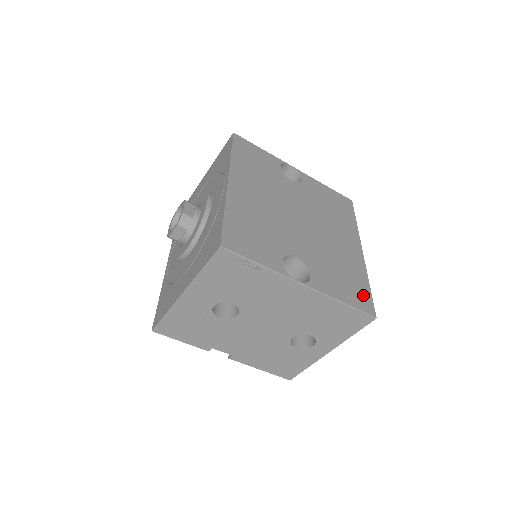
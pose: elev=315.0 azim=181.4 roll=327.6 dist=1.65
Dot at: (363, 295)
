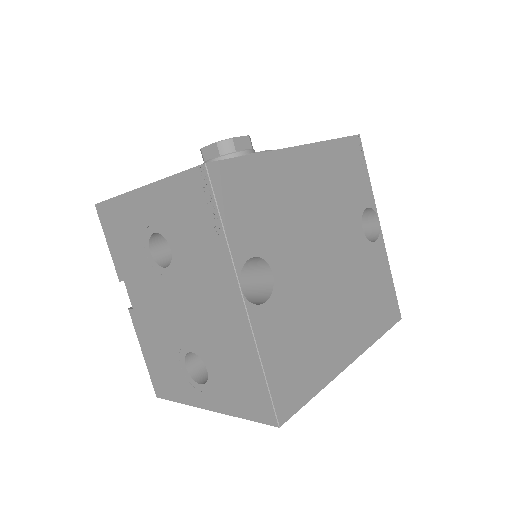
Dot at: (296, 391)
